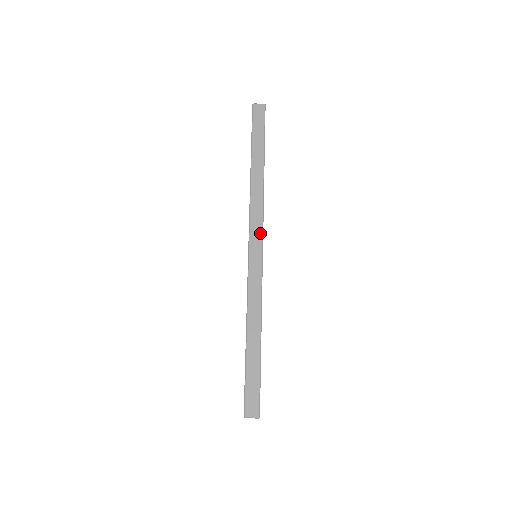
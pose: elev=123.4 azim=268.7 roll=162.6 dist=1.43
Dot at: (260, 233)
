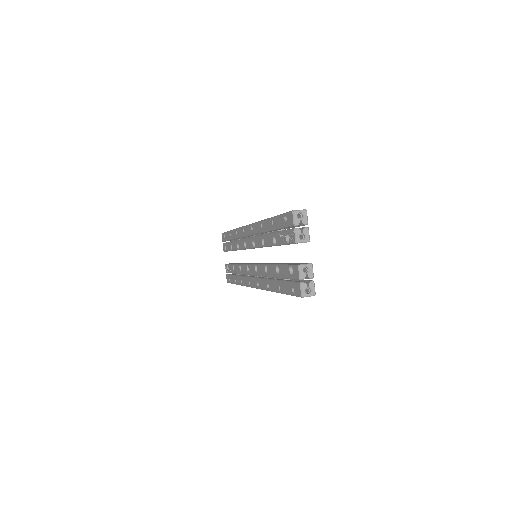
Dot at: occluded
